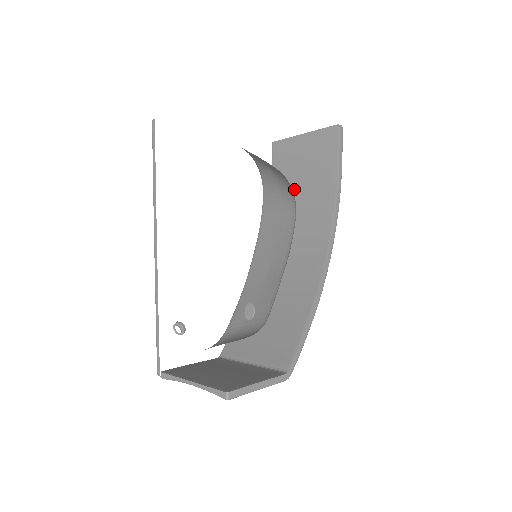
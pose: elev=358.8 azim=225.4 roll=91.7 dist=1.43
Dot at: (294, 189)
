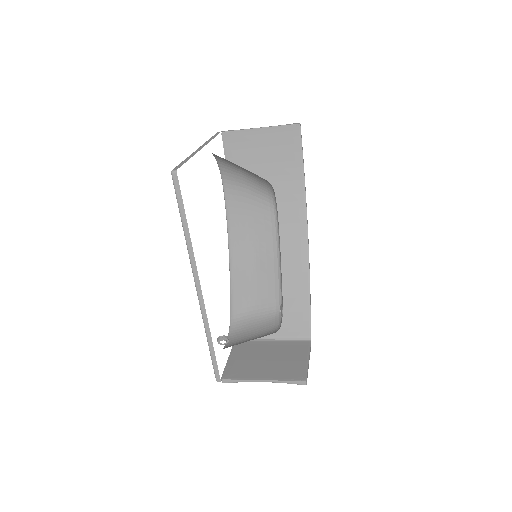
Dot at: occluded
